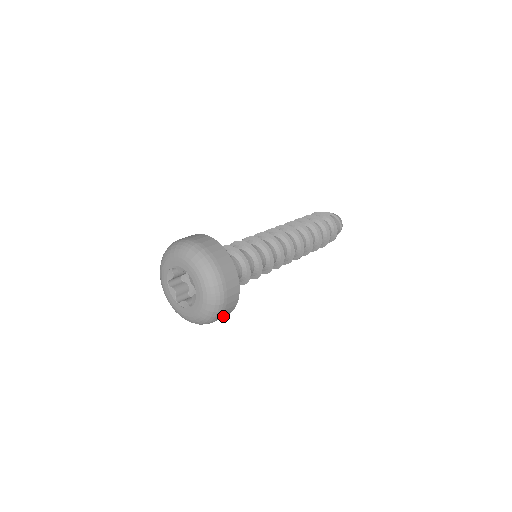
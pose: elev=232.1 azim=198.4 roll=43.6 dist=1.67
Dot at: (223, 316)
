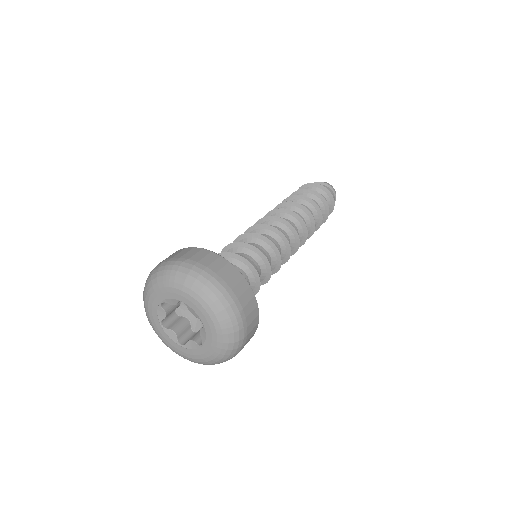
Dot at: (246, 343)
